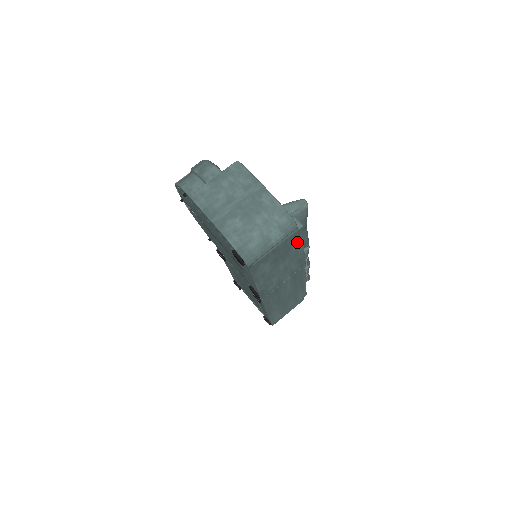
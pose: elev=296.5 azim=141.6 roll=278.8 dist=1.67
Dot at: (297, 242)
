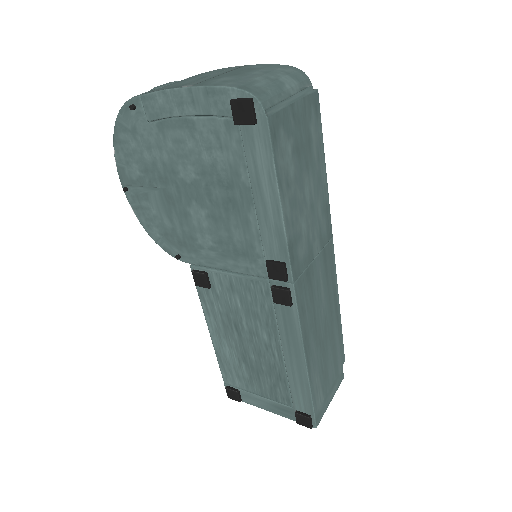
Dot at: (316, 134)
